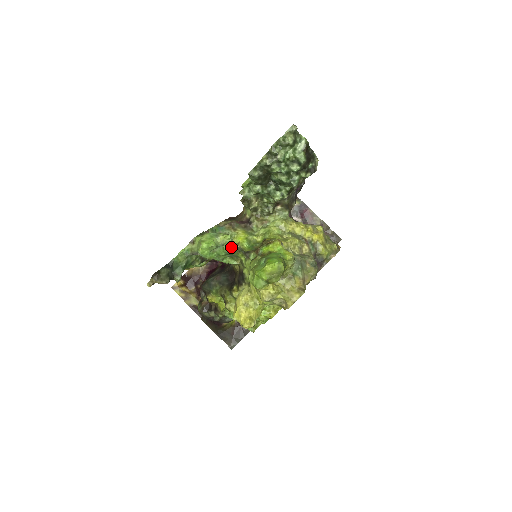
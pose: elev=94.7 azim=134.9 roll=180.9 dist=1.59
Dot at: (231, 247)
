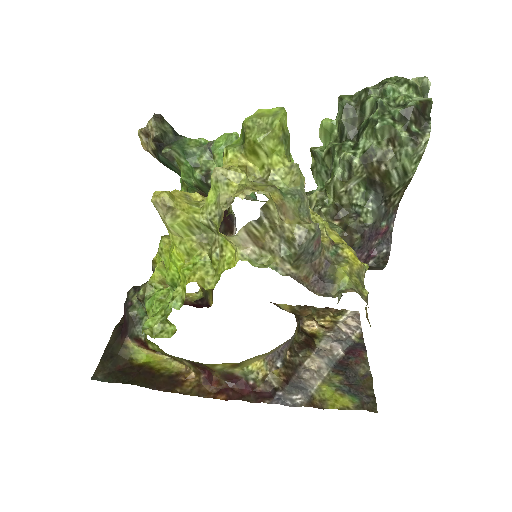
Dot at: occluded
